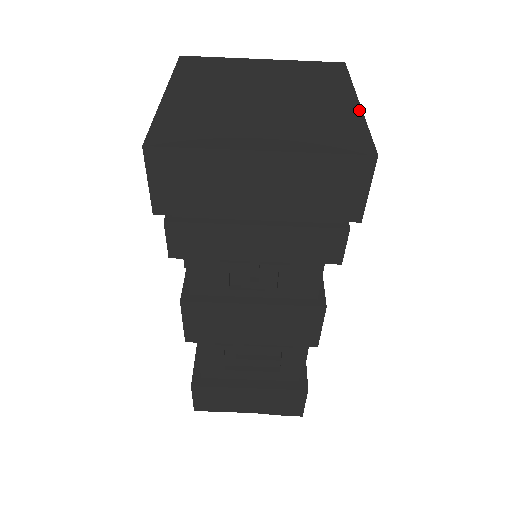
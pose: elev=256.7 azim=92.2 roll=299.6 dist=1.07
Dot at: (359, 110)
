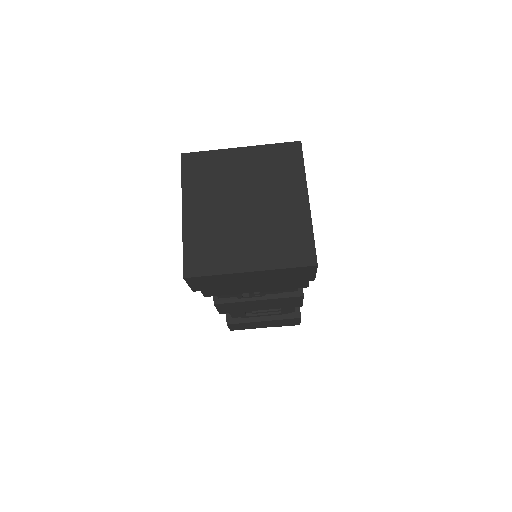
Dot at: (309, 213)
